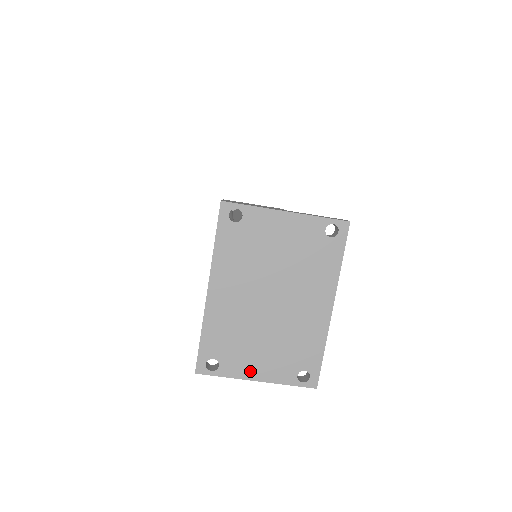
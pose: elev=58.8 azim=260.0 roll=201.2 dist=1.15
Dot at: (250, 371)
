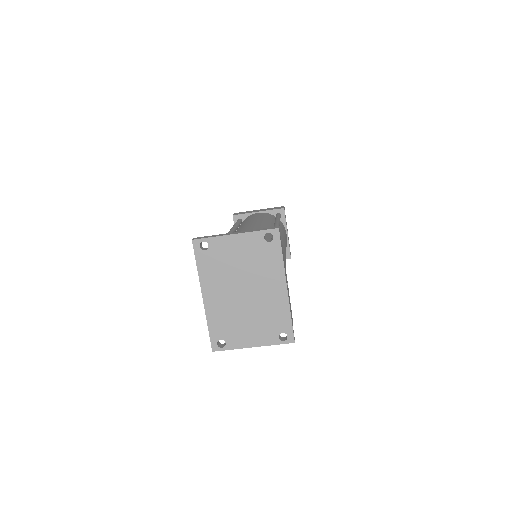
Dot at: (247, 342)
